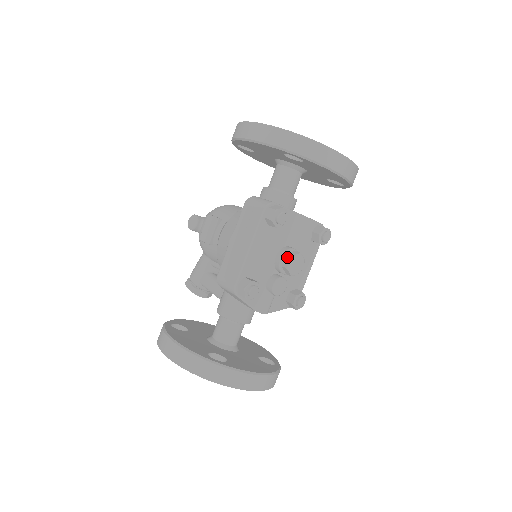
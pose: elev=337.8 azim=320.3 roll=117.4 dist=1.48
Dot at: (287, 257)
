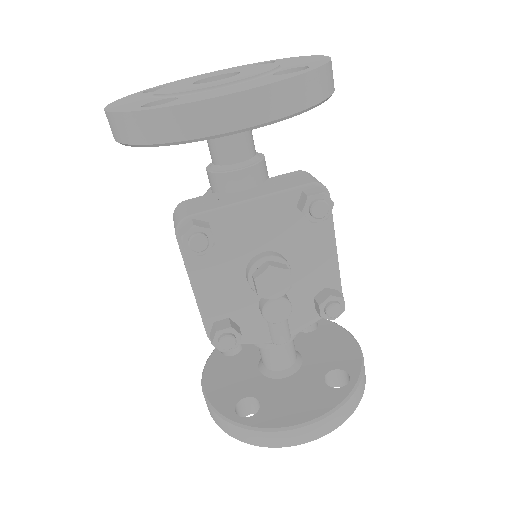
Dot at: (253, 280)
